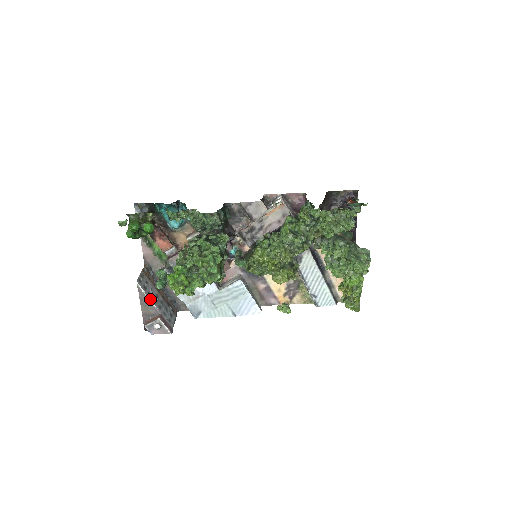
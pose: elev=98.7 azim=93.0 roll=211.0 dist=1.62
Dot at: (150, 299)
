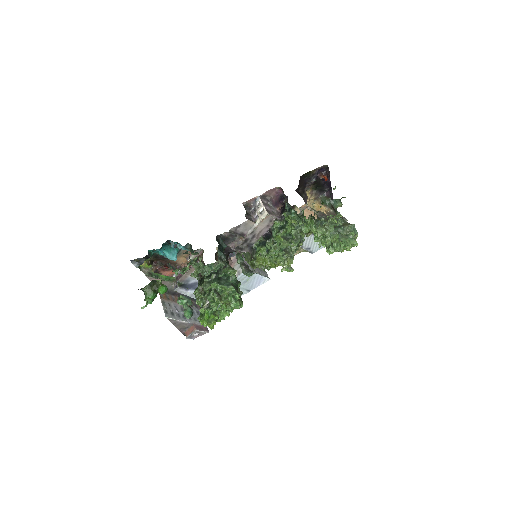
Dot at: (181, 321)
